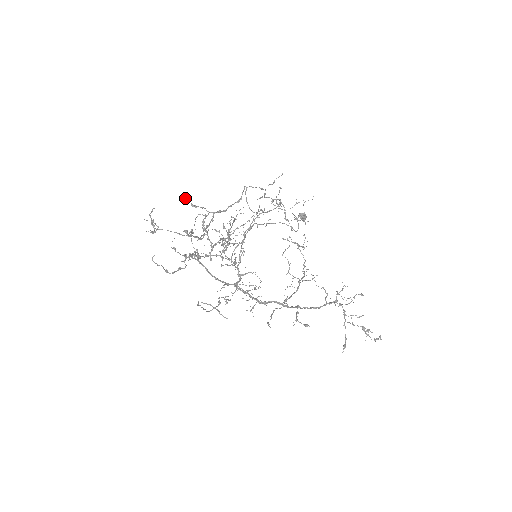
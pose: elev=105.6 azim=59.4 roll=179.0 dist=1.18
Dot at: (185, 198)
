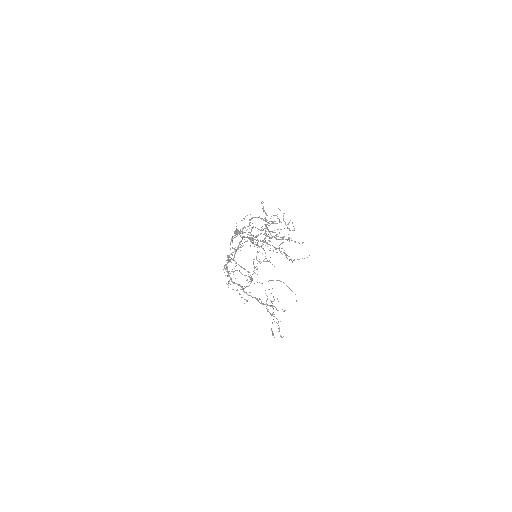
Dot at: (262, 201)
